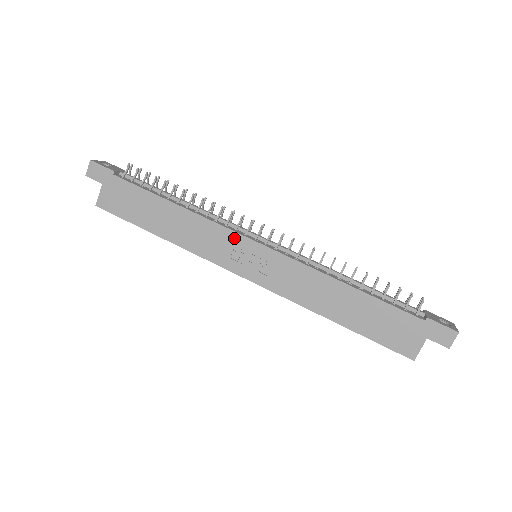
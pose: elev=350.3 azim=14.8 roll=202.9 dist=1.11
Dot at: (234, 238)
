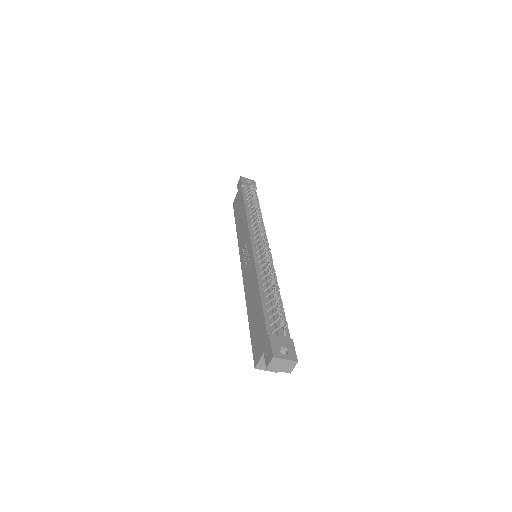
Dot at: (248, 237)
